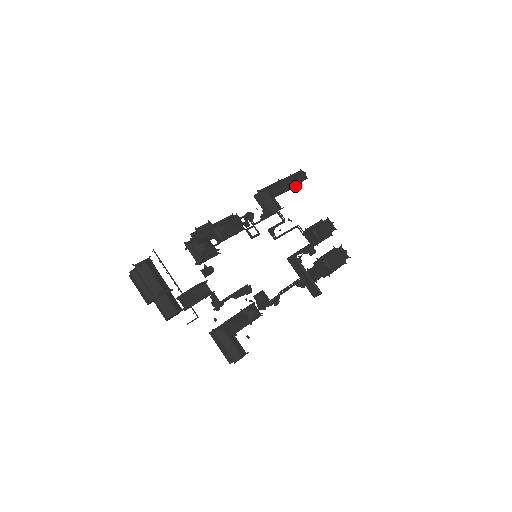
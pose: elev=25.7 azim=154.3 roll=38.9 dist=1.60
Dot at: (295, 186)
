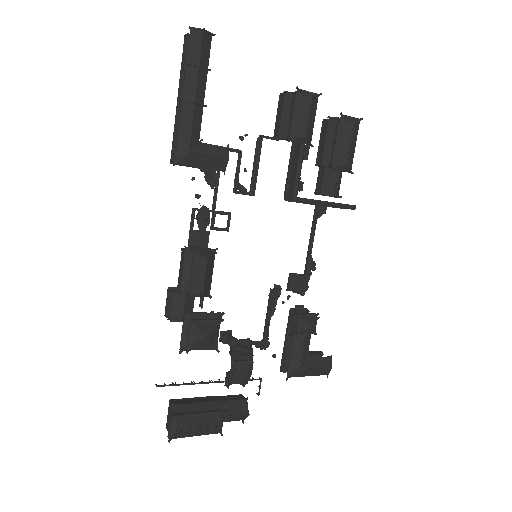
Dot at: occluded
